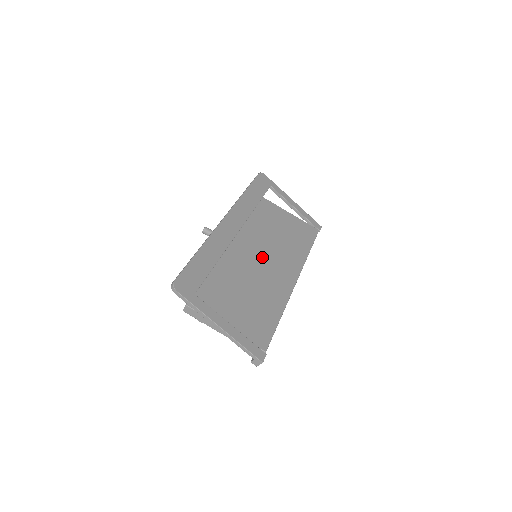
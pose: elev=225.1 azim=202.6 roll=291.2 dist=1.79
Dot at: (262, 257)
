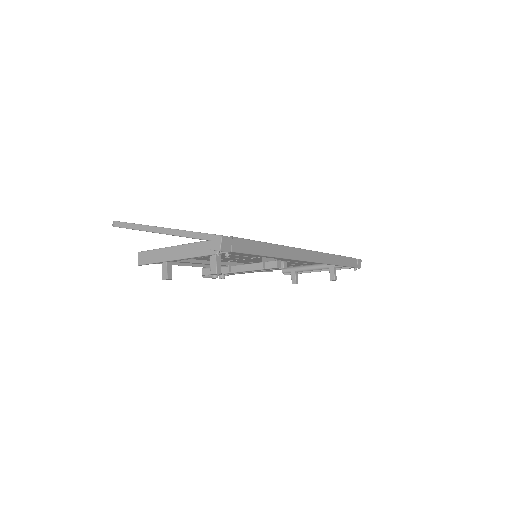
Dot at: occluded
